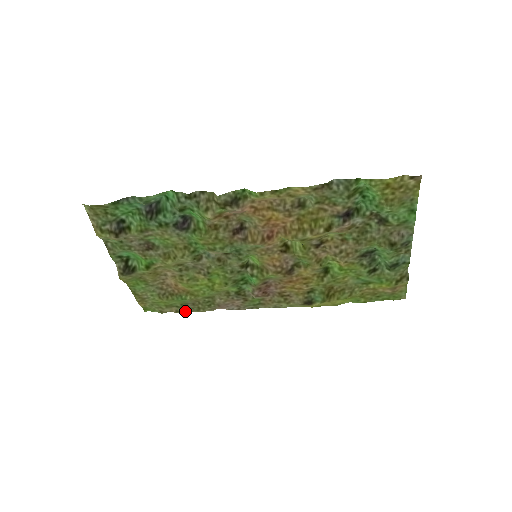
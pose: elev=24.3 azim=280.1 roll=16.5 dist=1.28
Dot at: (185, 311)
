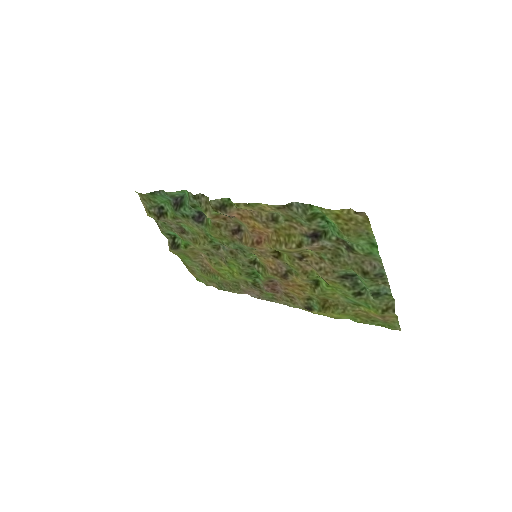
Dot at: (222, 289)
